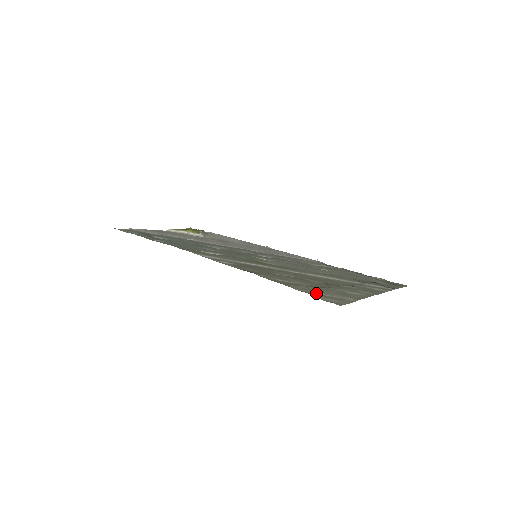
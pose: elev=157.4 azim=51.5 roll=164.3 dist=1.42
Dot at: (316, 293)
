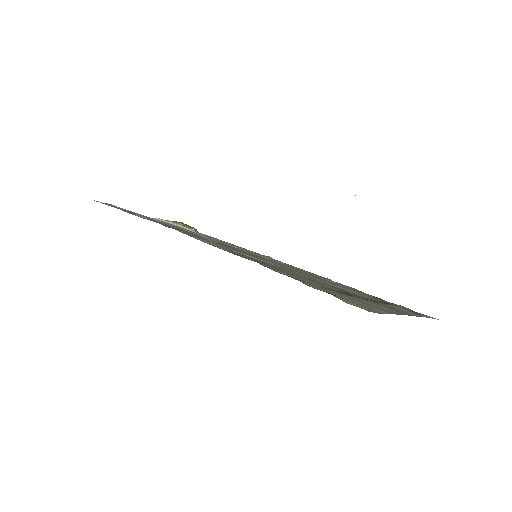
Dot at: (335, 295)
